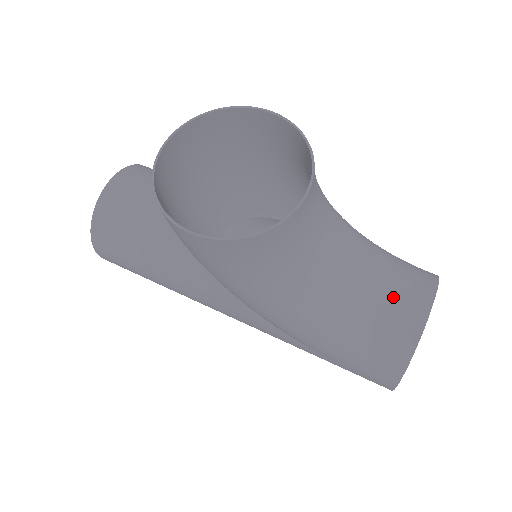
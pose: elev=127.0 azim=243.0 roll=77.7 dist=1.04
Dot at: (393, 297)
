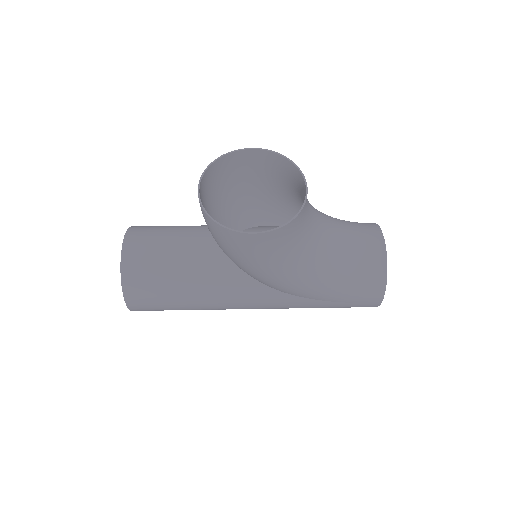
Dot at: (361, 241)
